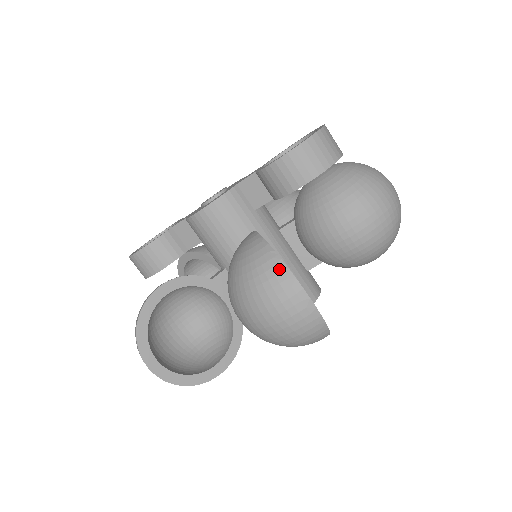
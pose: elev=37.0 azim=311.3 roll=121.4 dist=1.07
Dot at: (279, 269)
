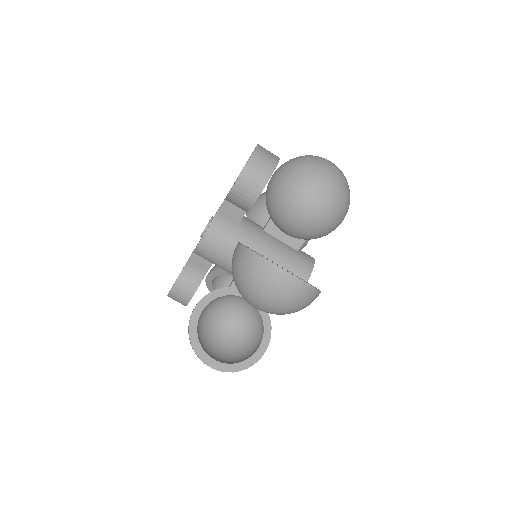
Dot at: (261, 263)
